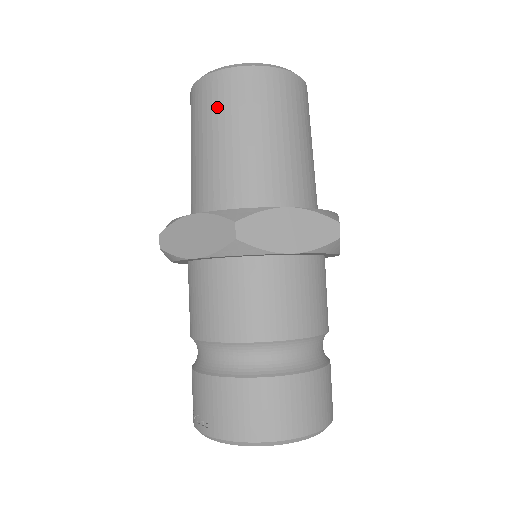
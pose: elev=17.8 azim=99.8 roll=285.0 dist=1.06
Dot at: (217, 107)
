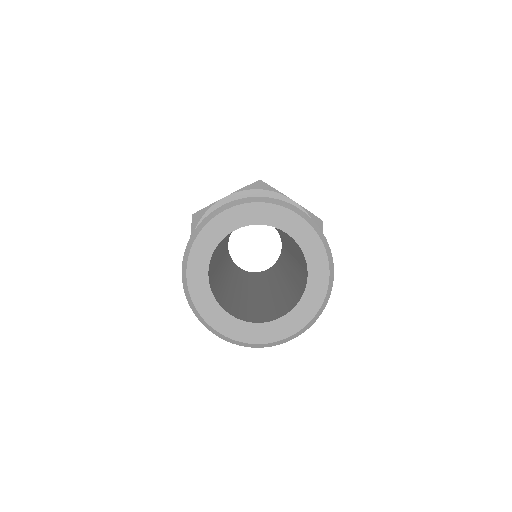
Dot at: occluded
